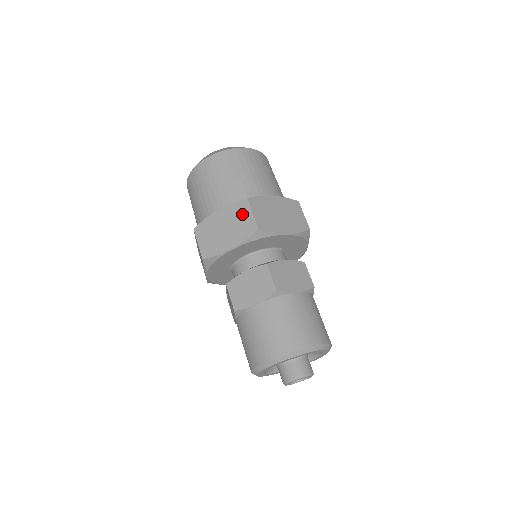
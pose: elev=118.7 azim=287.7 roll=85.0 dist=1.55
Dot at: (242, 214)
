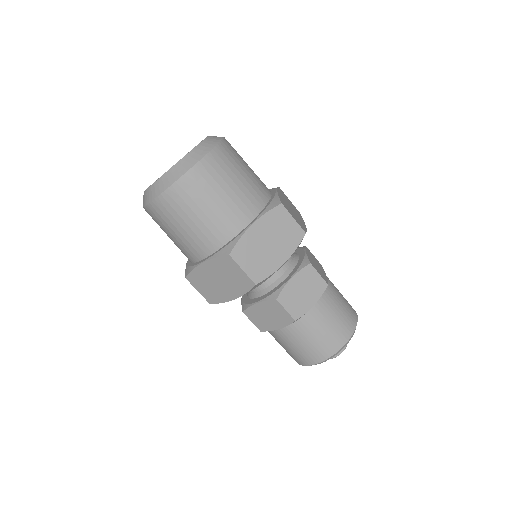
Dot at: (231, 270)
